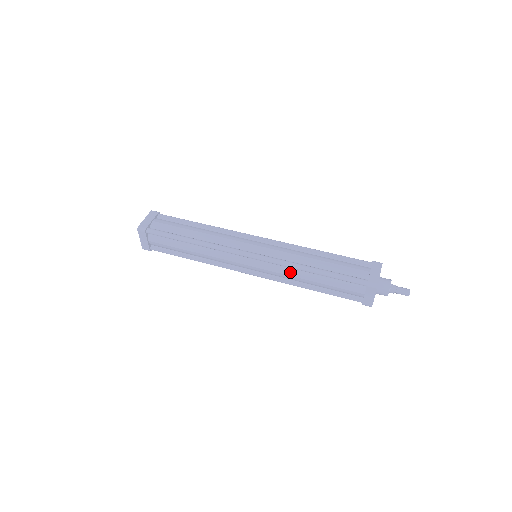
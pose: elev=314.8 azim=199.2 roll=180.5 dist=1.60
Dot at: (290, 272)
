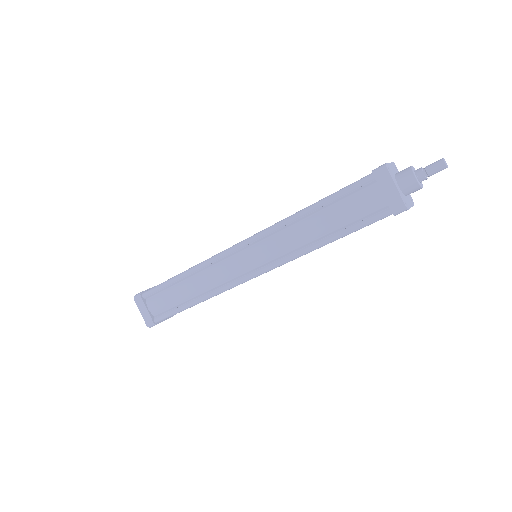
Dot at: occluded
